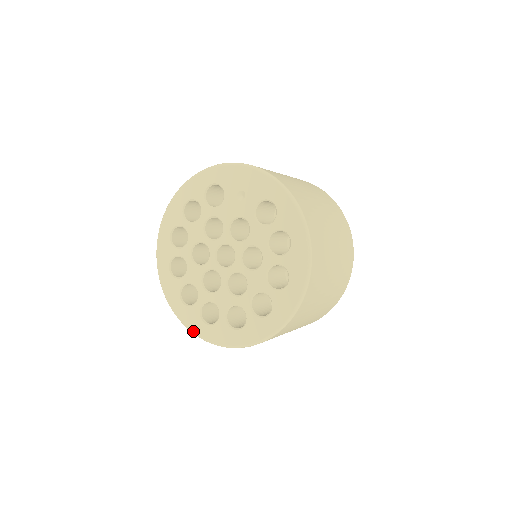
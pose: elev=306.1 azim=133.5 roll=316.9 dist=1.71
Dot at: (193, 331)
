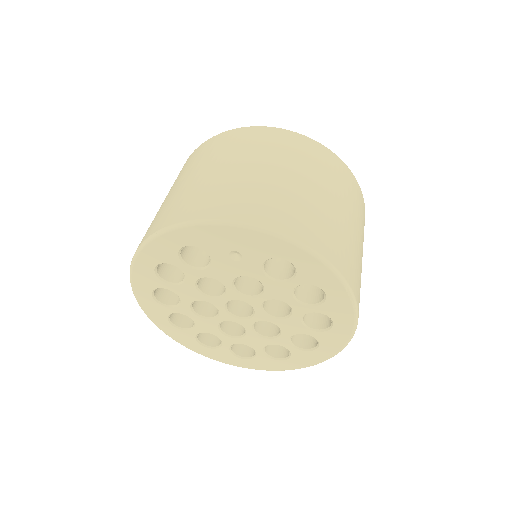
Dot at: (230, 364)
